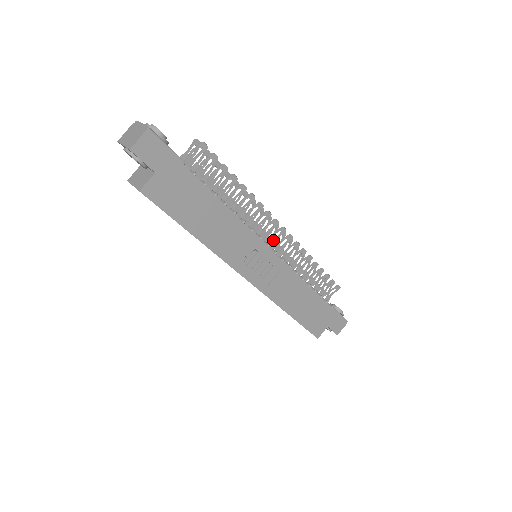
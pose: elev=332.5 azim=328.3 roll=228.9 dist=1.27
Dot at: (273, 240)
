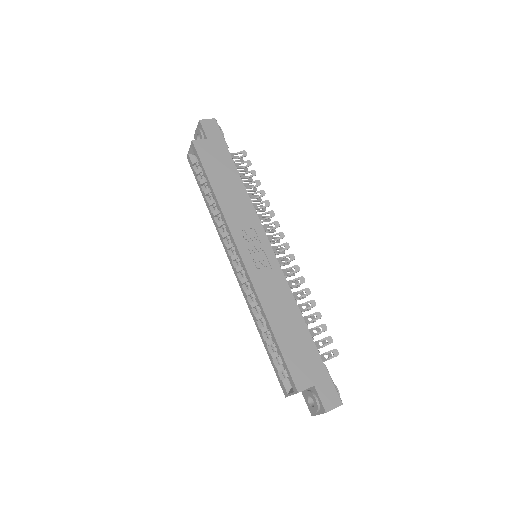
Dot at: (276, 250)
